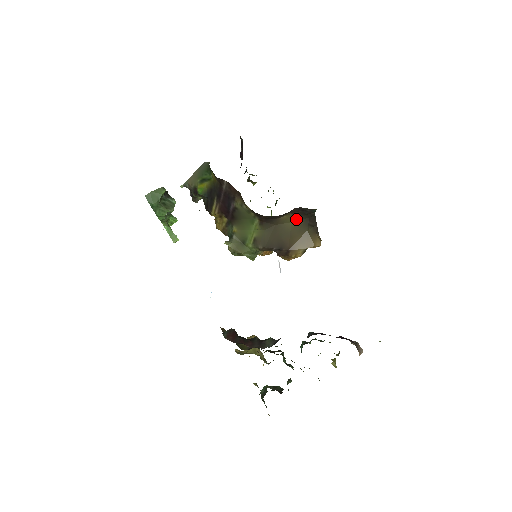
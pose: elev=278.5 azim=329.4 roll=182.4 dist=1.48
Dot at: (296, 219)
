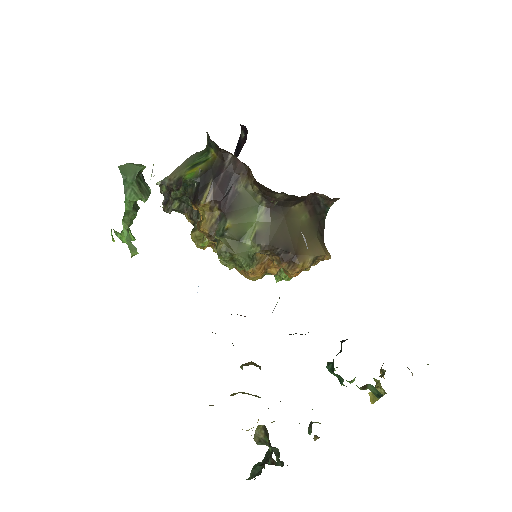
Dot at: (306, 217)
